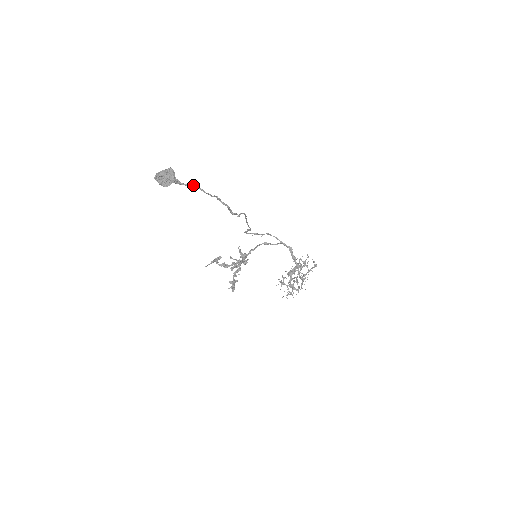
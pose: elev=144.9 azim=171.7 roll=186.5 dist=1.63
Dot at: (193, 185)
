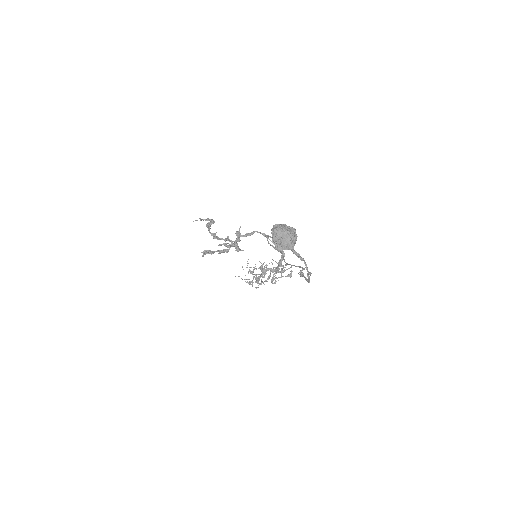
Dot at: (302, 258)
